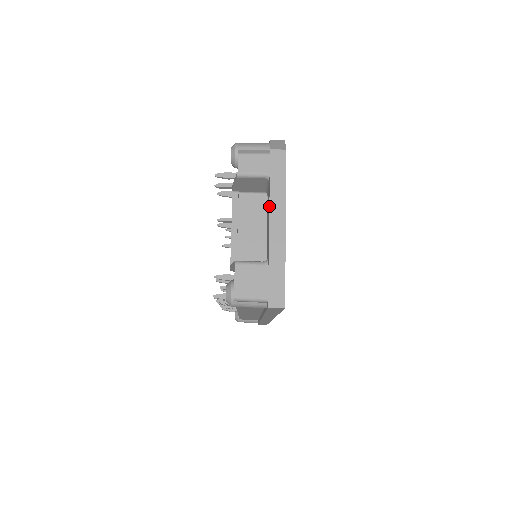
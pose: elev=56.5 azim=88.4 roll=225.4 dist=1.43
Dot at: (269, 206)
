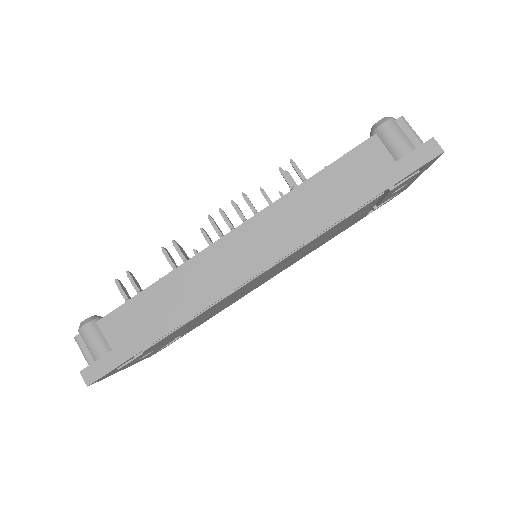
Dot at: occluded
